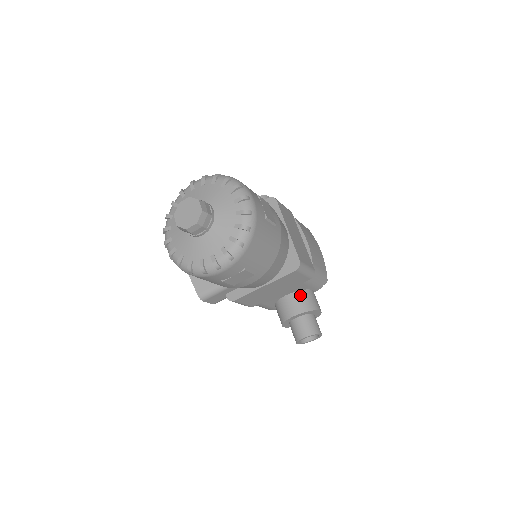
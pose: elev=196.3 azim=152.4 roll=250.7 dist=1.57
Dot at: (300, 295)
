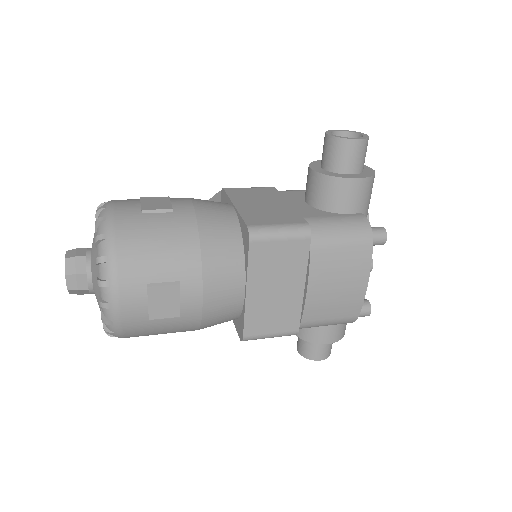
Dot at: occluded
